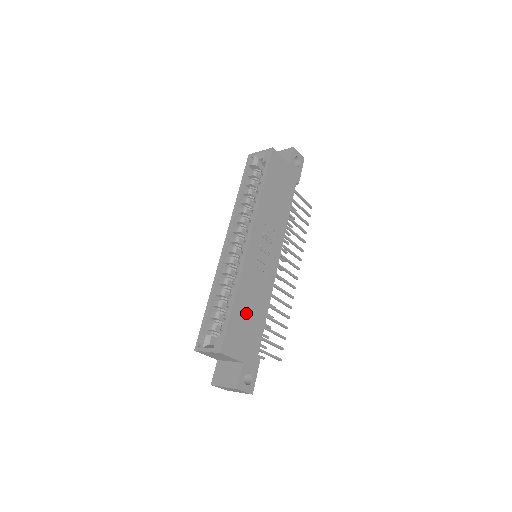
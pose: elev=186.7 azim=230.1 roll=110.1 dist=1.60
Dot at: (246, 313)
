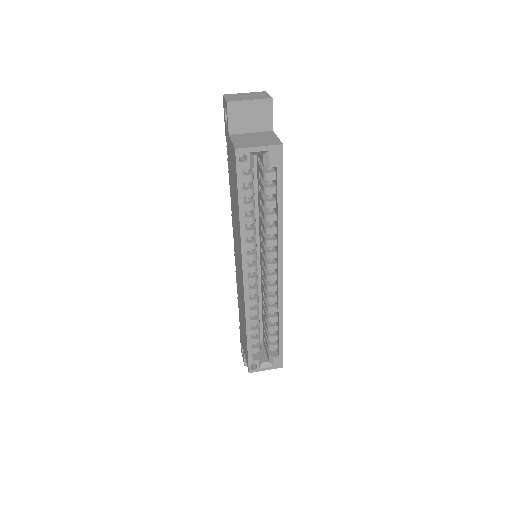
Dot at: occluded
